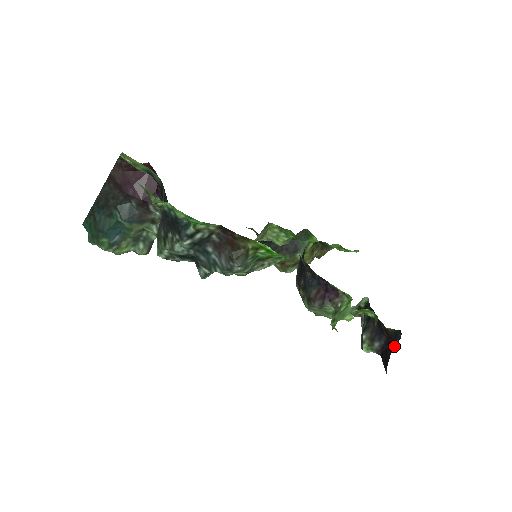
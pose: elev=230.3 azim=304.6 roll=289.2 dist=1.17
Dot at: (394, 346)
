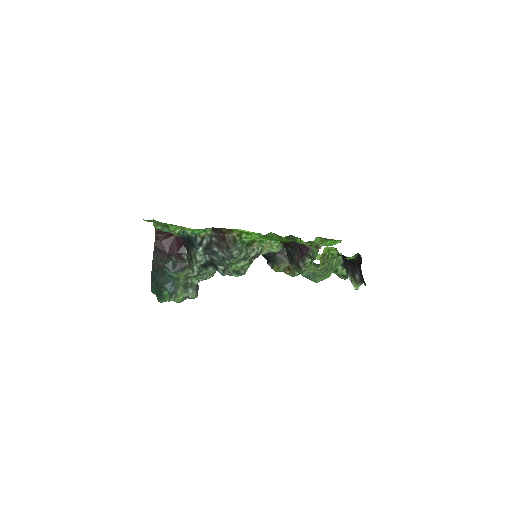
Dot at: occluded
